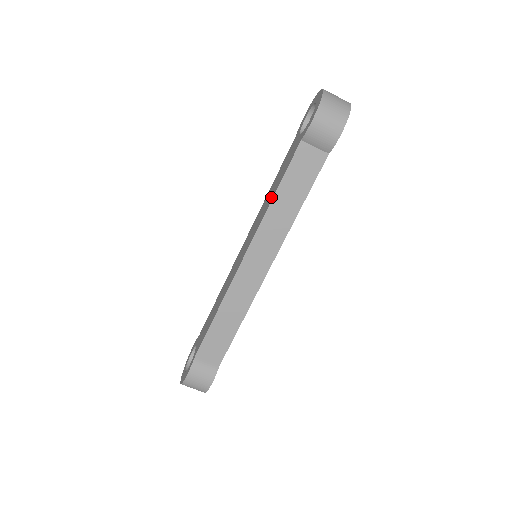
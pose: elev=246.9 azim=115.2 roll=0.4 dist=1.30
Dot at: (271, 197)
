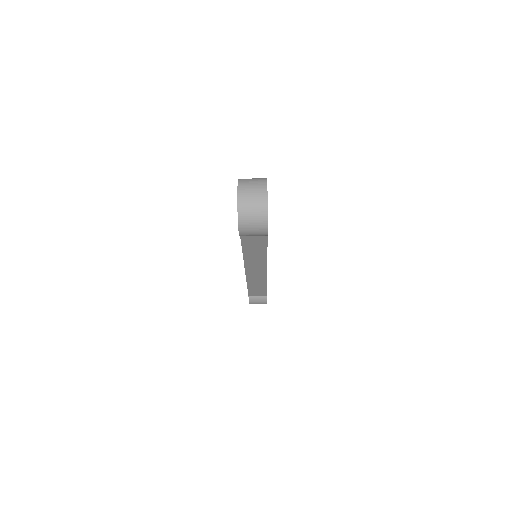
Dot at: occluded
